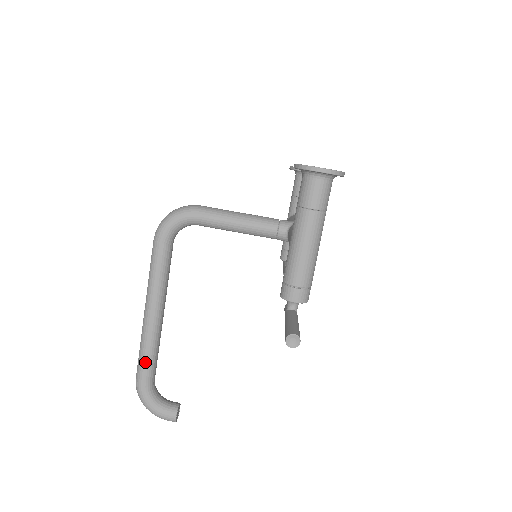
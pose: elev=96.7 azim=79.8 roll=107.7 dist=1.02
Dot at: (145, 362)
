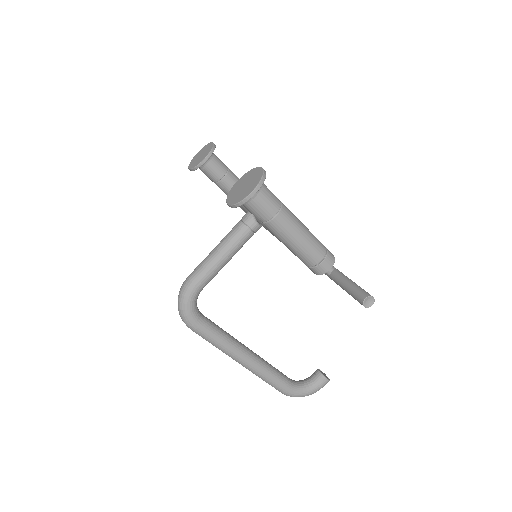
Dot at: (276, 382)
